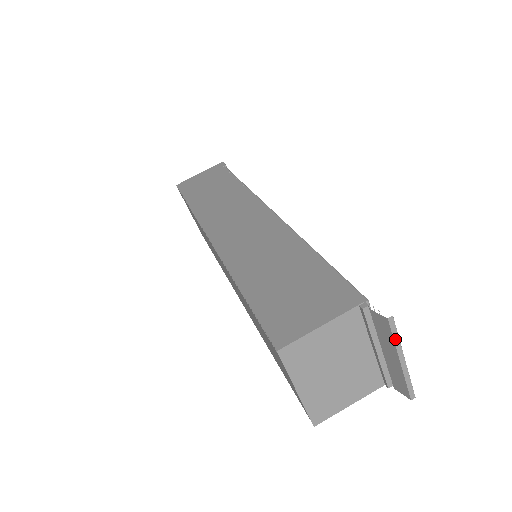
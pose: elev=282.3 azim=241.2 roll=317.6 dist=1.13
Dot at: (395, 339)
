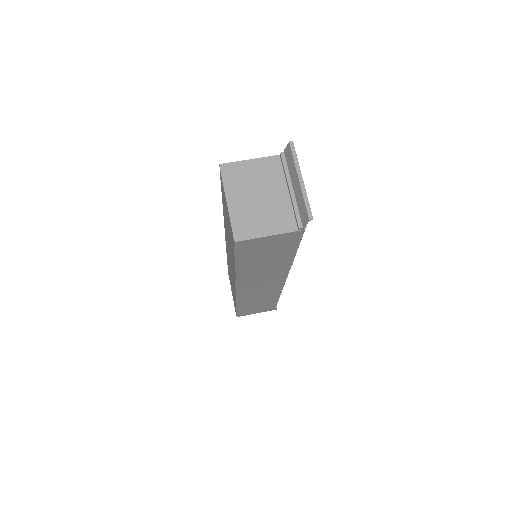
Dot at: (295, 159)
